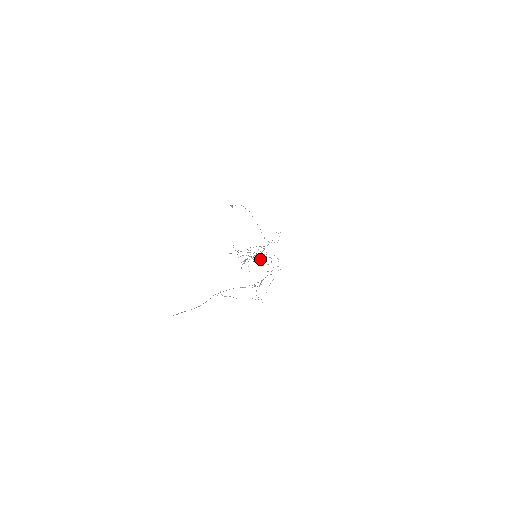
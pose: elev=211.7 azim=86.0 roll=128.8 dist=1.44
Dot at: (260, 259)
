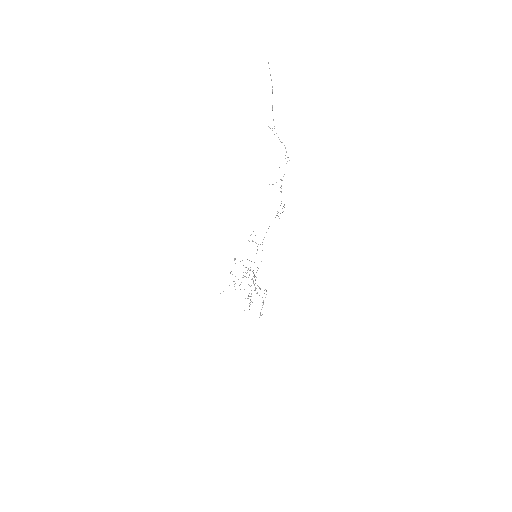
Dot at: occluded
